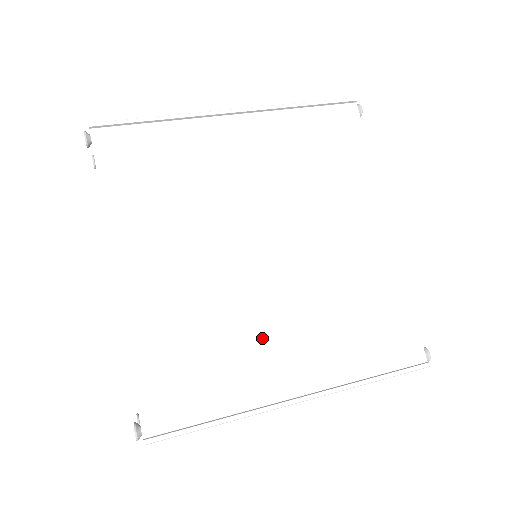
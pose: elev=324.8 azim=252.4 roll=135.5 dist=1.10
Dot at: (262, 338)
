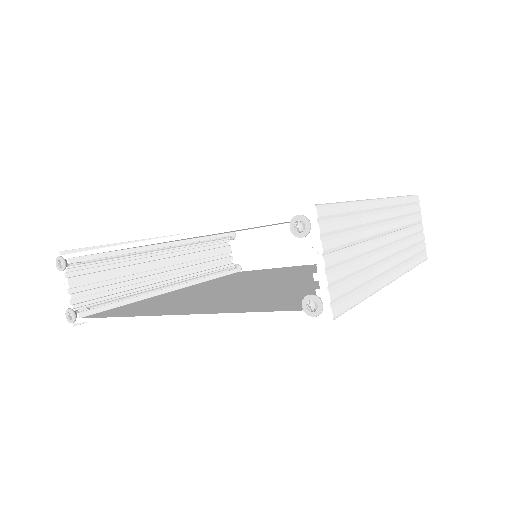
Dot at: occluded
